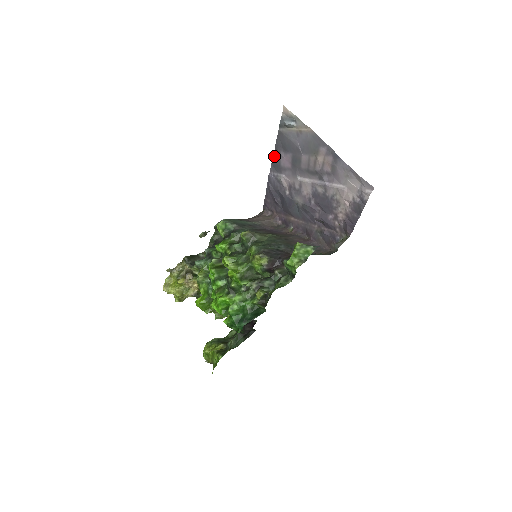
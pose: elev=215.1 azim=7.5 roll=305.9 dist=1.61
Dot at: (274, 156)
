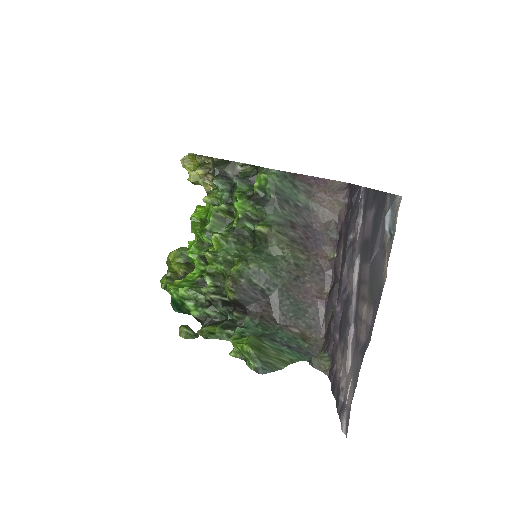
Dot at: (373, 191)
